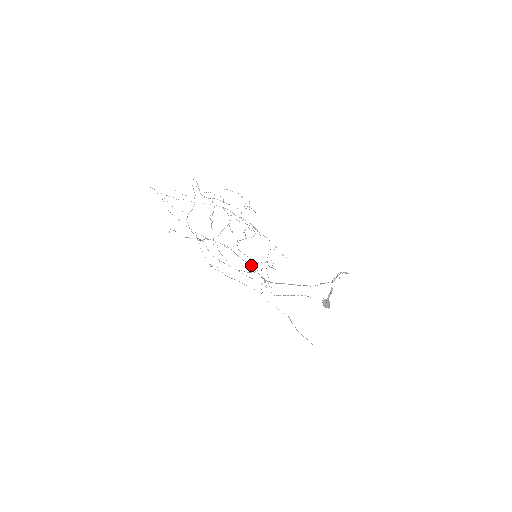
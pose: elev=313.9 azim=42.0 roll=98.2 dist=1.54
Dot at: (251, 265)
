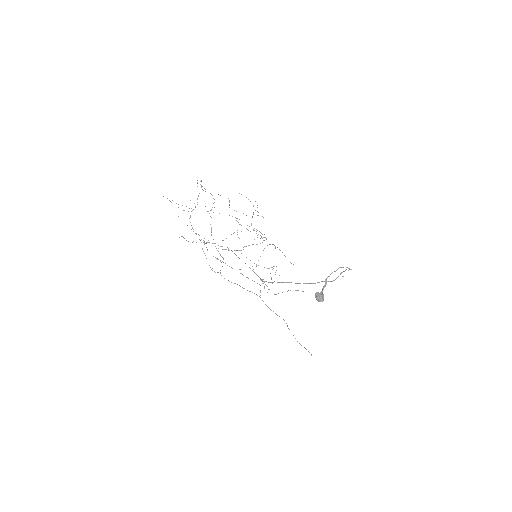
Dot at: occluded
